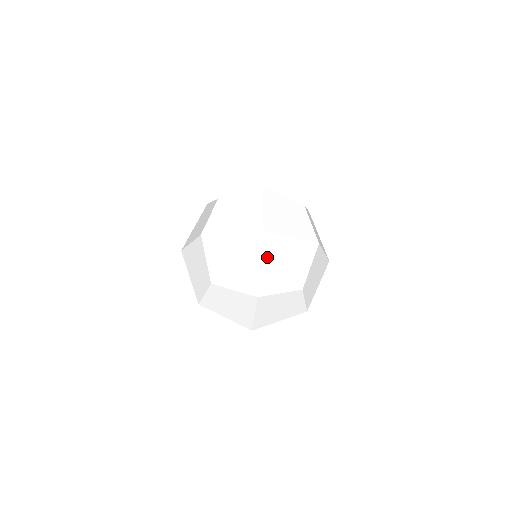
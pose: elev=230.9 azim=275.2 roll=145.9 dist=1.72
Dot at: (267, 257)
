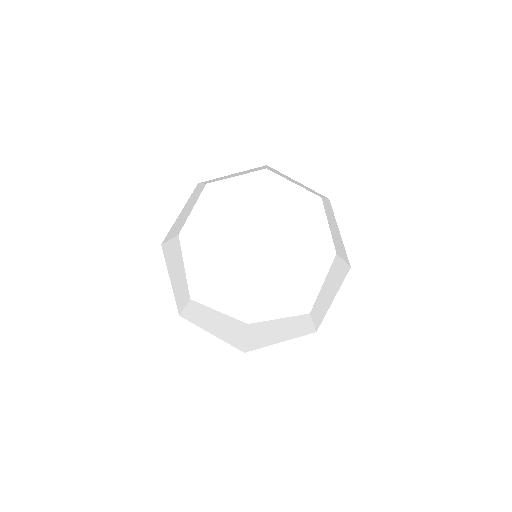
Dot at: (274, 170)
